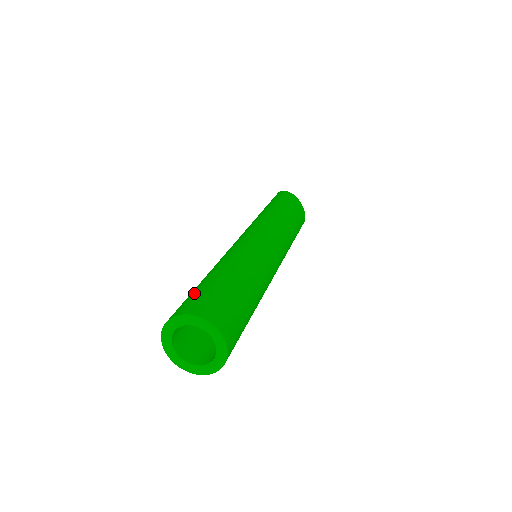
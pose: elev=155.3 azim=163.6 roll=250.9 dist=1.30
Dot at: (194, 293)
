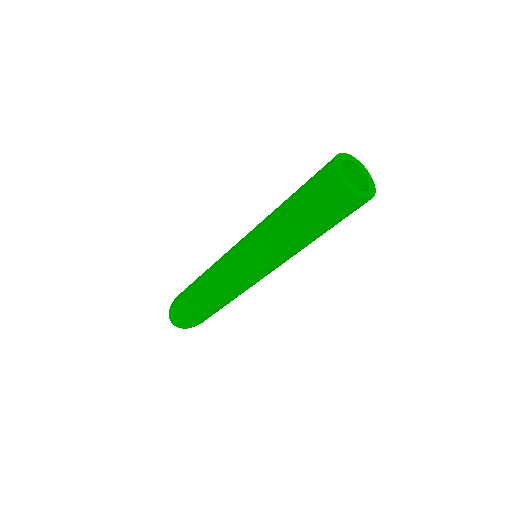
Dot at: occluded
